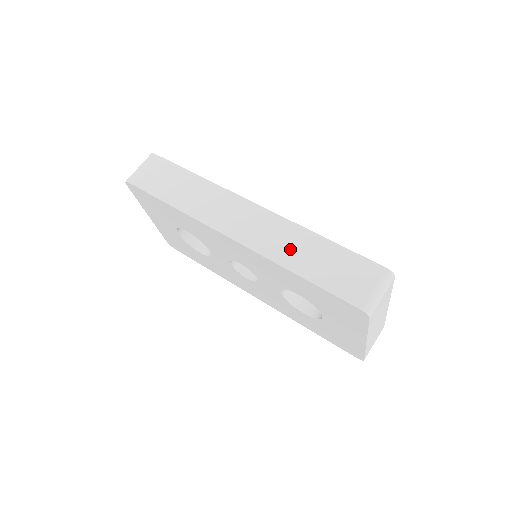
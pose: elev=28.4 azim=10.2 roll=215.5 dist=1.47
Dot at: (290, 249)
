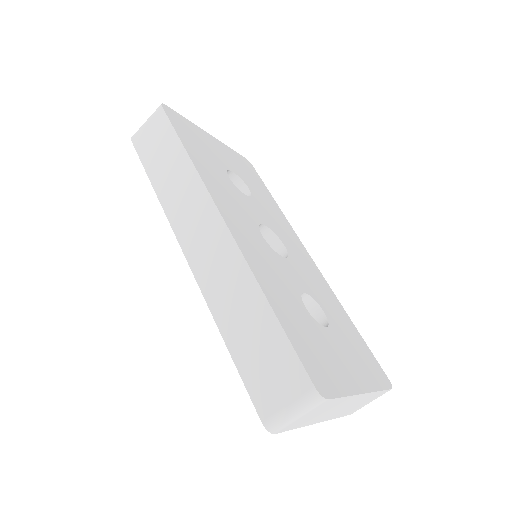
Dot at: (230, 301)
